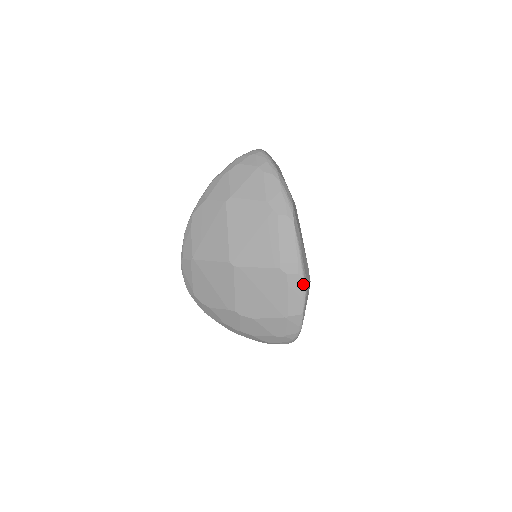
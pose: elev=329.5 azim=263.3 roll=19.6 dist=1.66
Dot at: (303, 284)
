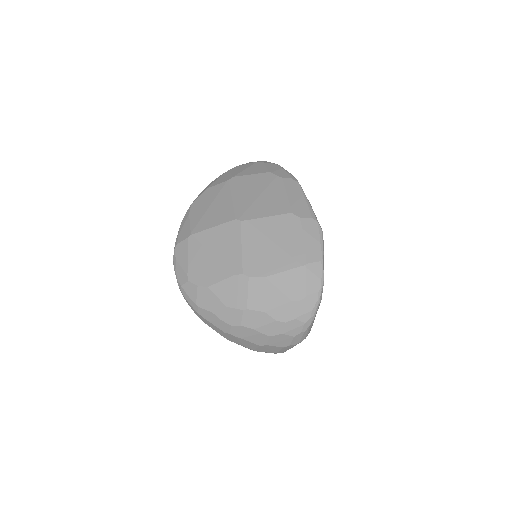
Dot at: (318, 228)
